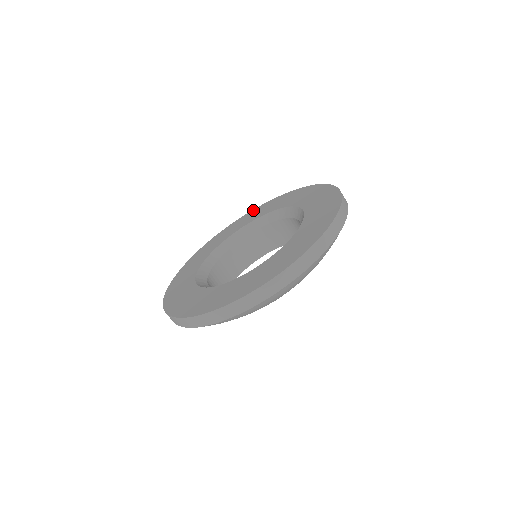
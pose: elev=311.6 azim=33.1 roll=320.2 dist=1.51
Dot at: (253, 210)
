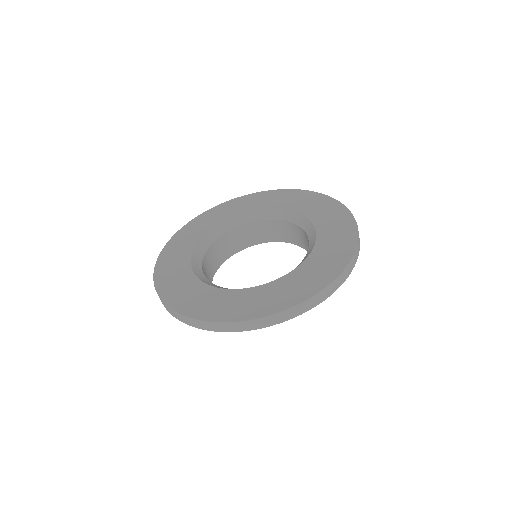
Dot at: (303, 191)
